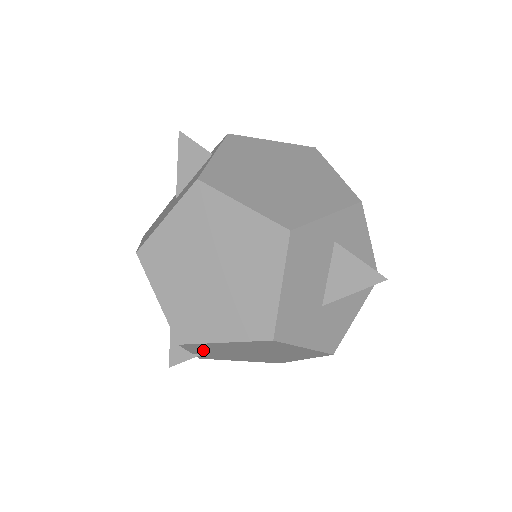
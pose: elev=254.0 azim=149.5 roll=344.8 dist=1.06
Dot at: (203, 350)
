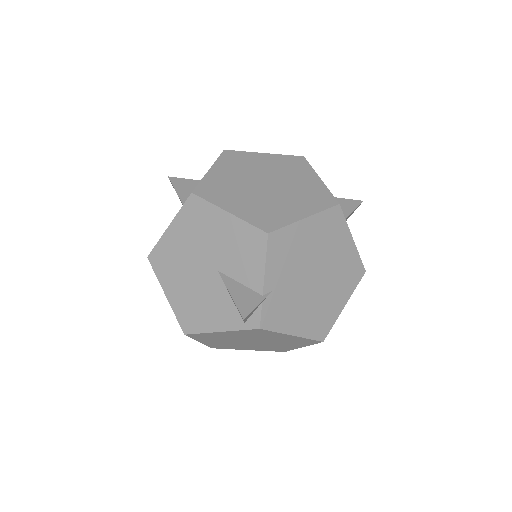
Dot at: (279, 266)
